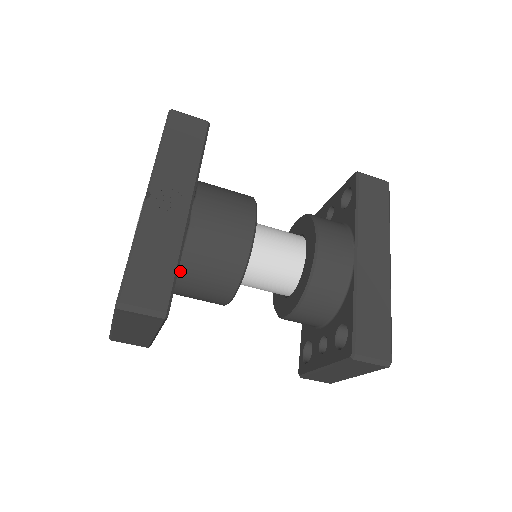
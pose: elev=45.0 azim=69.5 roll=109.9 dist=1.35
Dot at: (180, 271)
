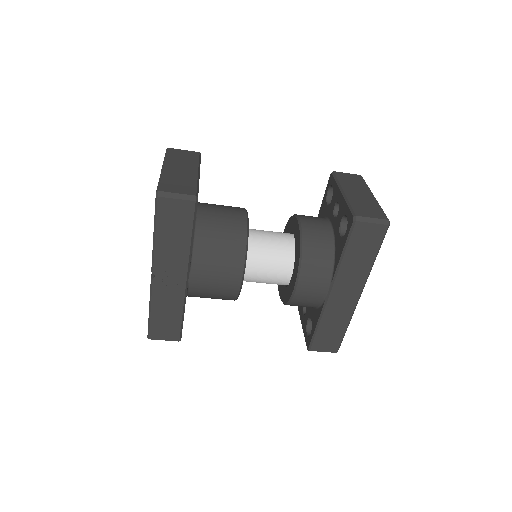
Dot at: occluded
